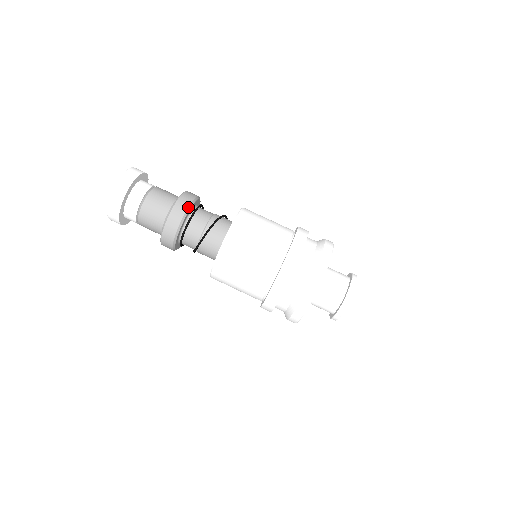
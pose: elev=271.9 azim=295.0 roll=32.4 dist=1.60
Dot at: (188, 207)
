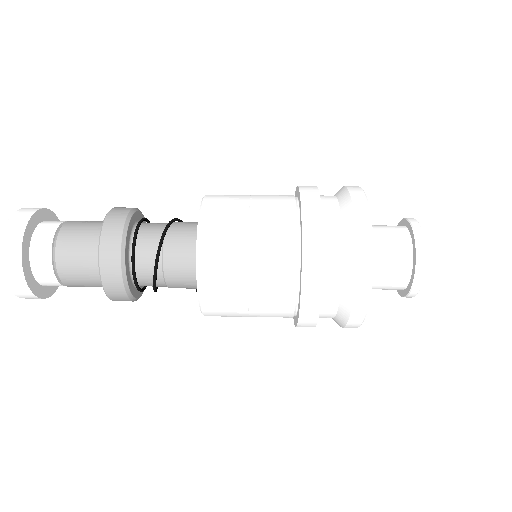
Dot at: occluded
